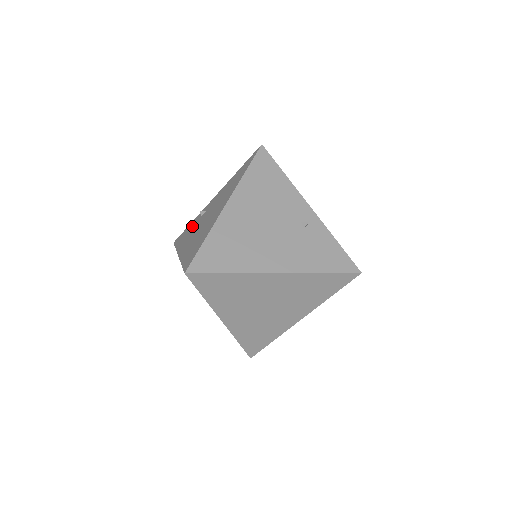
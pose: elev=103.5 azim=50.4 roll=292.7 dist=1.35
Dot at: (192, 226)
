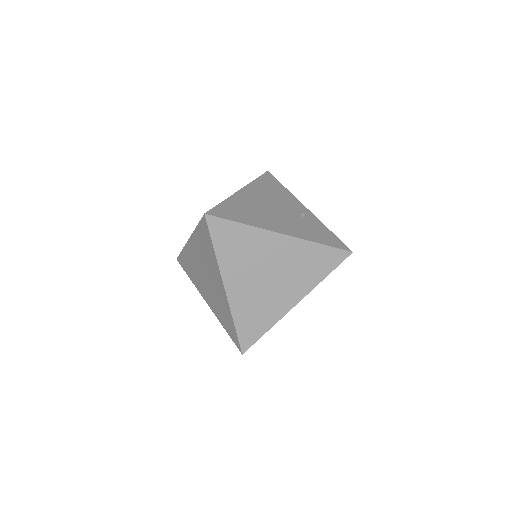
Dot at: occluded
